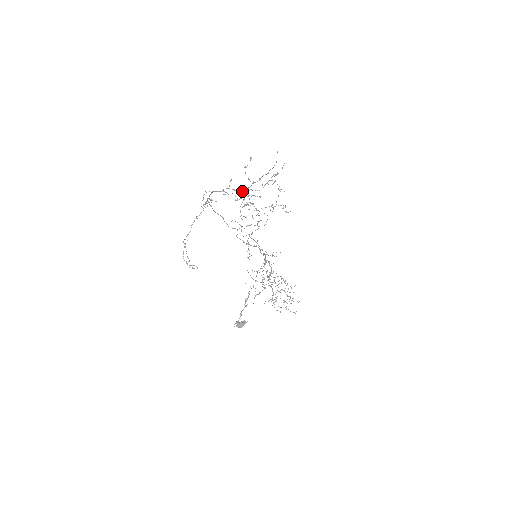
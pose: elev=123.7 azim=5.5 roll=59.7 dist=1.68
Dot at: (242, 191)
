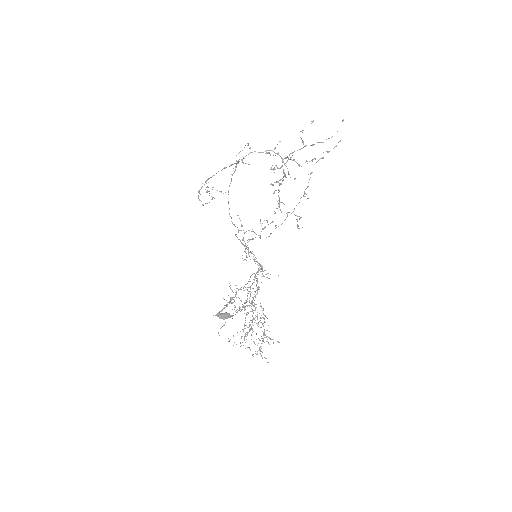
Dot at: occluded
